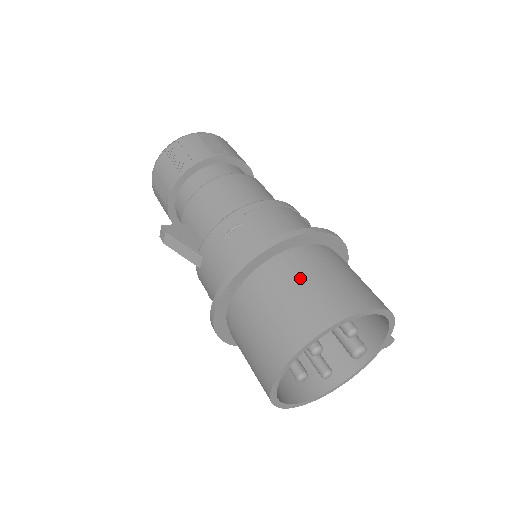
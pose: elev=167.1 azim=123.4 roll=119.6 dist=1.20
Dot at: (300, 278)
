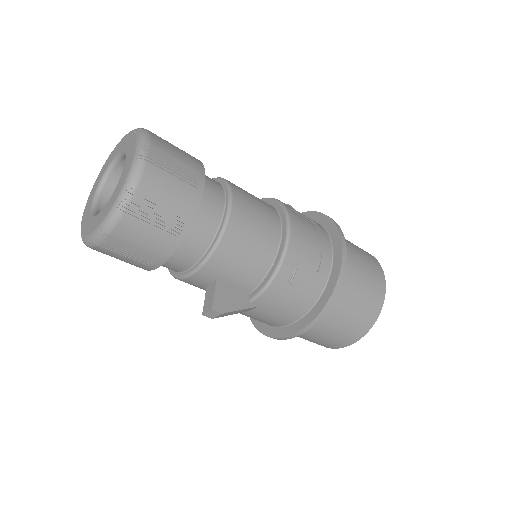
Dot at: (356, 288)
